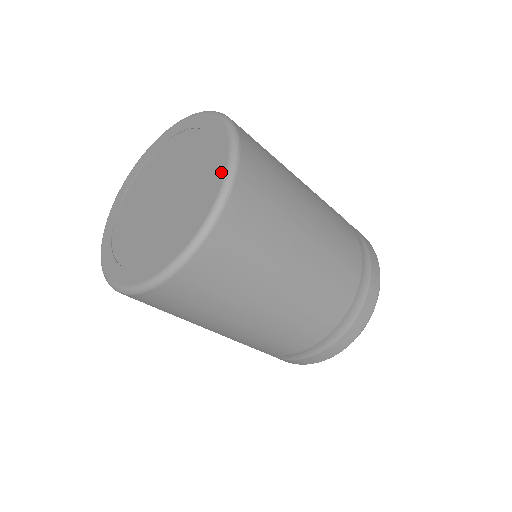
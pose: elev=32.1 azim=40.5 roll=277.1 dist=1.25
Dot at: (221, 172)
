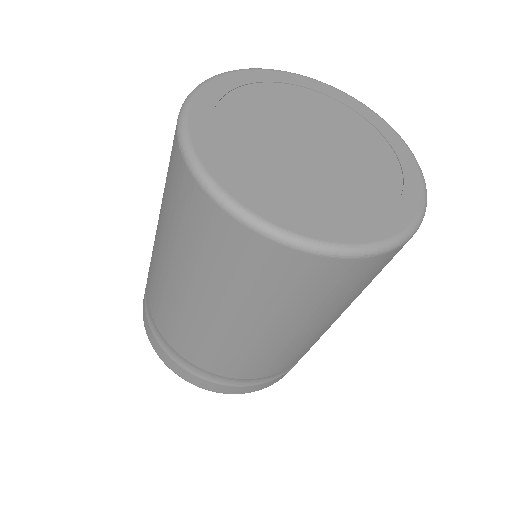
Dot at: (388, 128)
